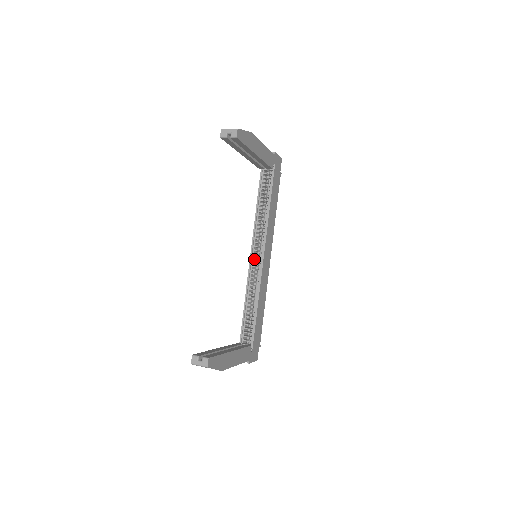
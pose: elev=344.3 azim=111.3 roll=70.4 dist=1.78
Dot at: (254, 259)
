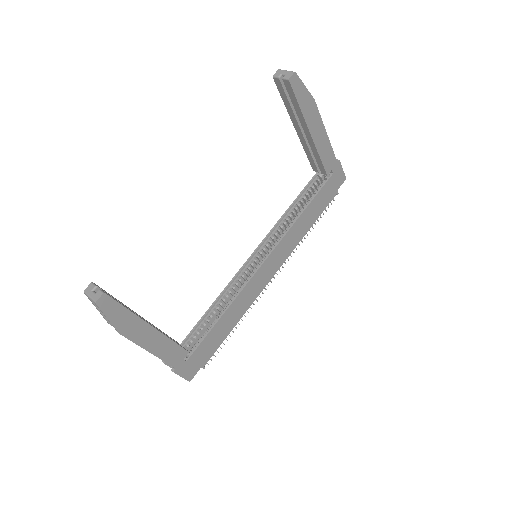
Dot at: (254, 262)
